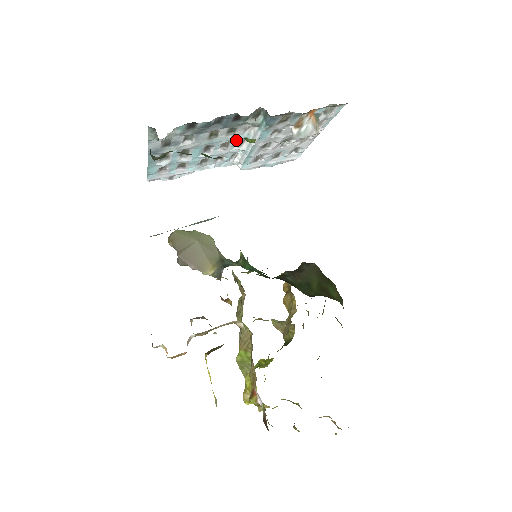
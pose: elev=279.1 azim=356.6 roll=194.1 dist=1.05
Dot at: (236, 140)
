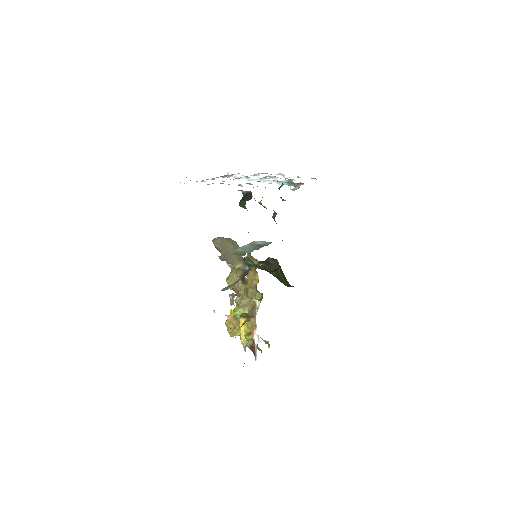
Dot at: occluded
